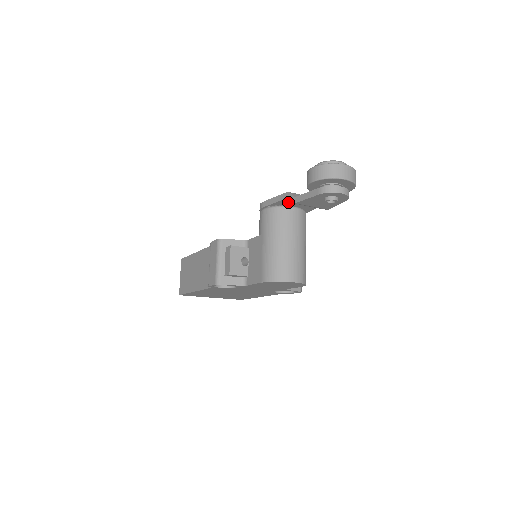
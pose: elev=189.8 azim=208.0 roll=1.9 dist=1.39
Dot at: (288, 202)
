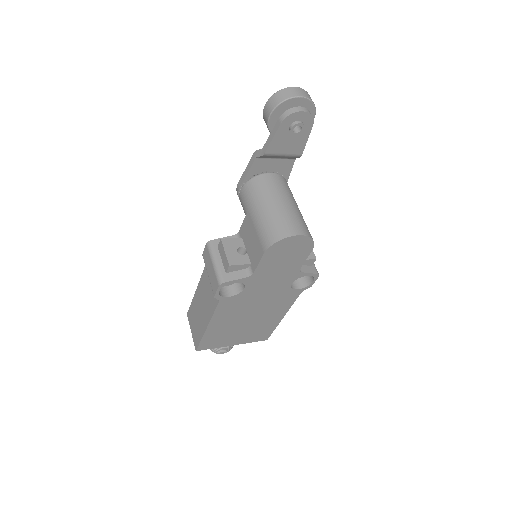
Dot at: (260, 166)
